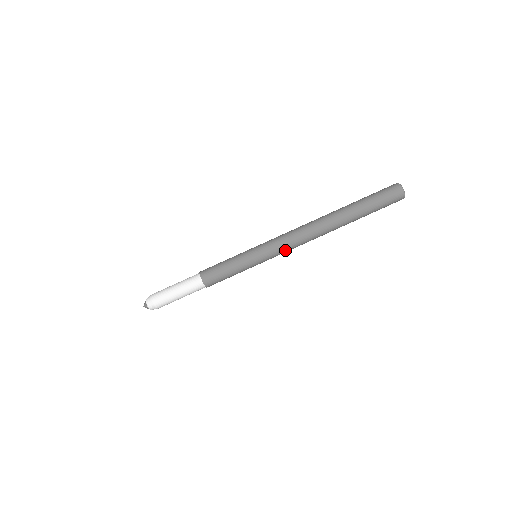
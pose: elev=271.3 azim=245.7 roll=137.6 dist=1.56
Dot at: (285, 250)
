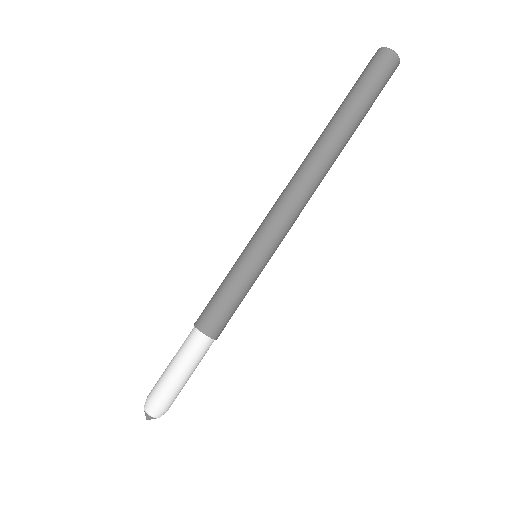
Dot at: (291, 226)
